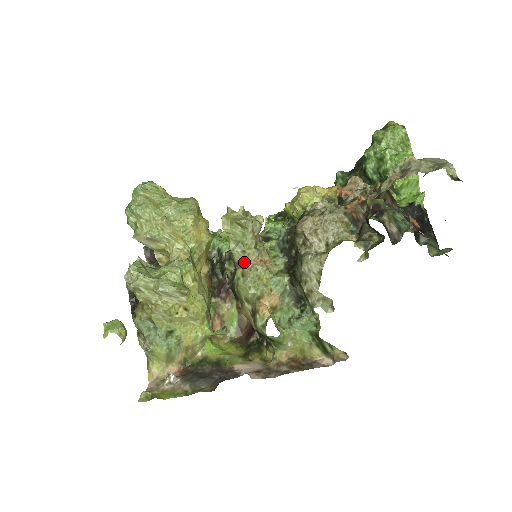
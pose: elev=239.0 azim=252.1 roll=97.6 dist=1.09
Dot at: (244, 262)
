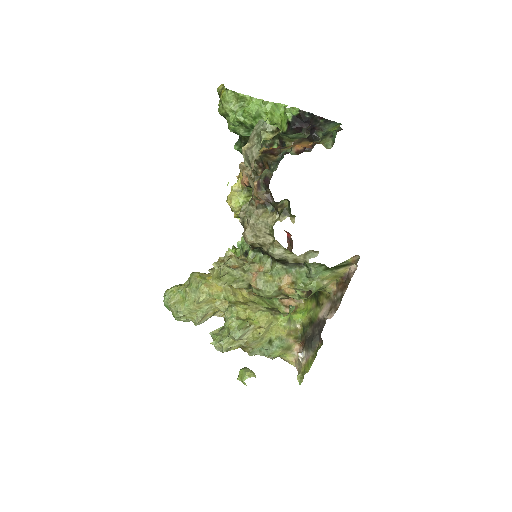
Dot at: (250, 284)
